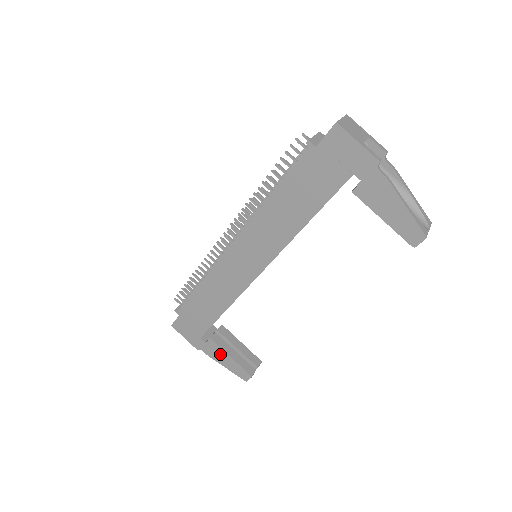
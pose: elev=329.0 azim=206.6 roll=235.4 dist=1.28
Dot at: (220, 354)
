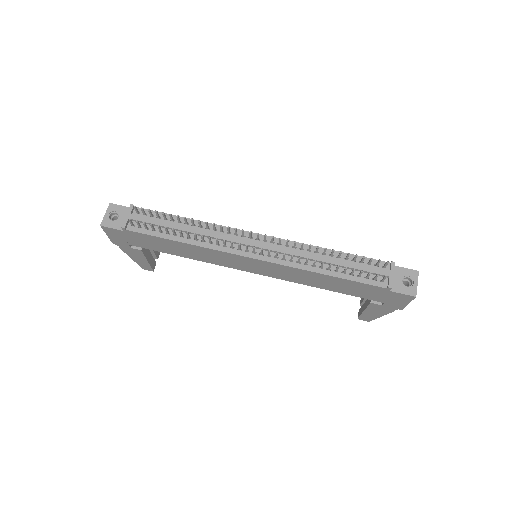
Dot at: (138, 256)
